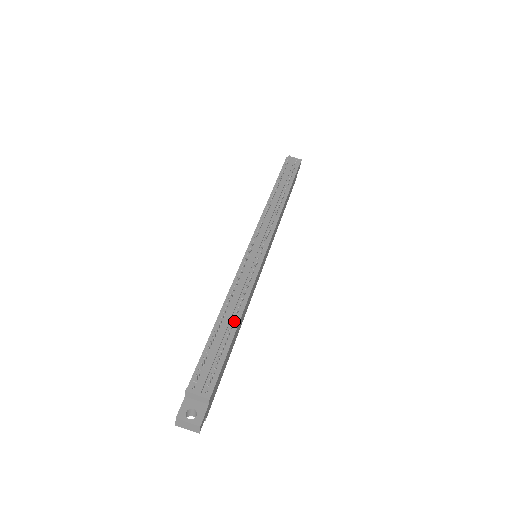
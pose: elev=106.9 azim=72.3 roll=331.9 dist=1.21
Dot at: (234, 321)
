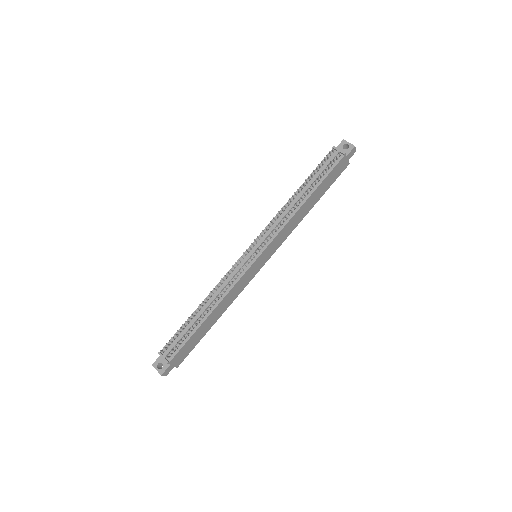
Dot at: (204, 315)
